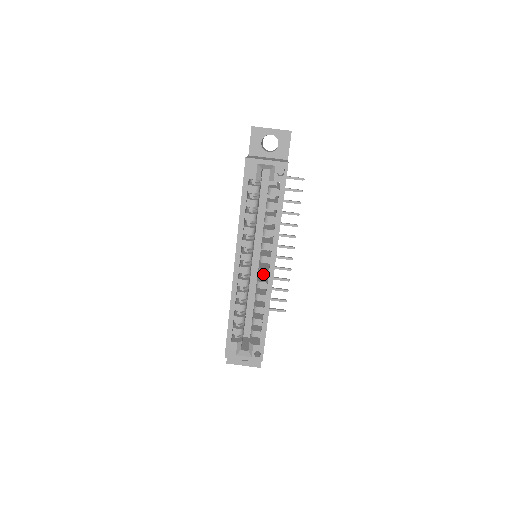
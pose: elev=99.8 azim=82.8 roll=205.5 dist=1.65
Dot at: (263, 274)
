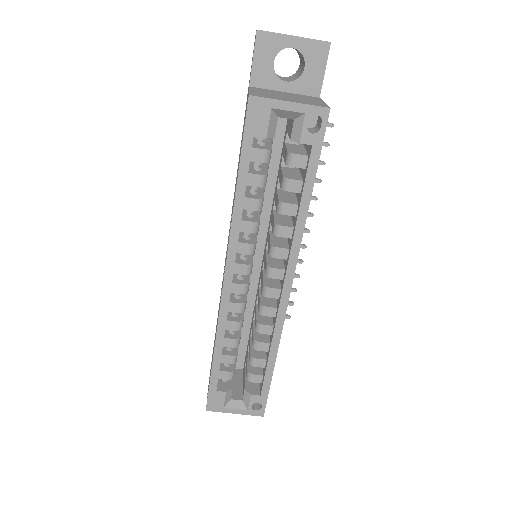
Dot at: (271, 295)
